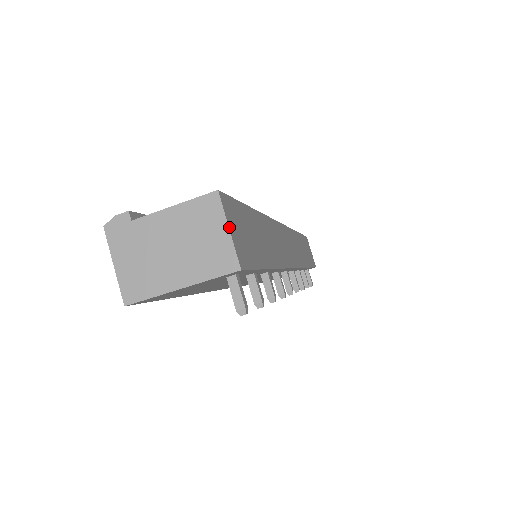
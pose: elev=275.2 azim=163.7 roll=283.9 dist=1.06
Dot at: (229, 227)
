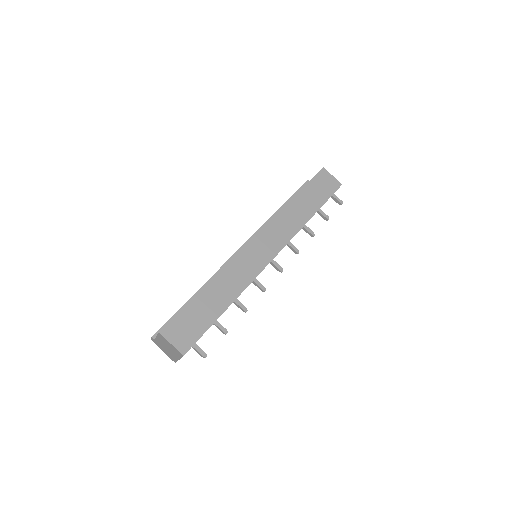
Dot at: (171, 343)
